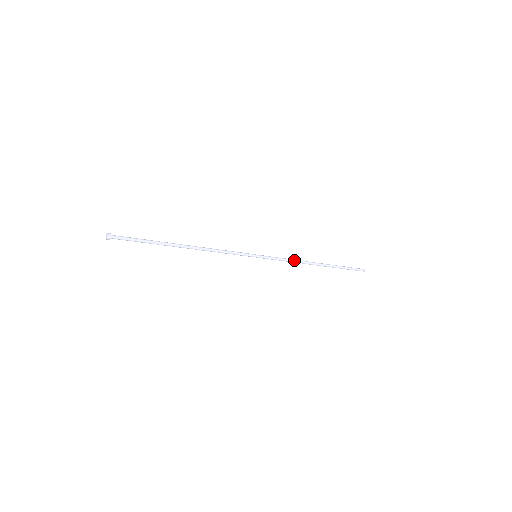
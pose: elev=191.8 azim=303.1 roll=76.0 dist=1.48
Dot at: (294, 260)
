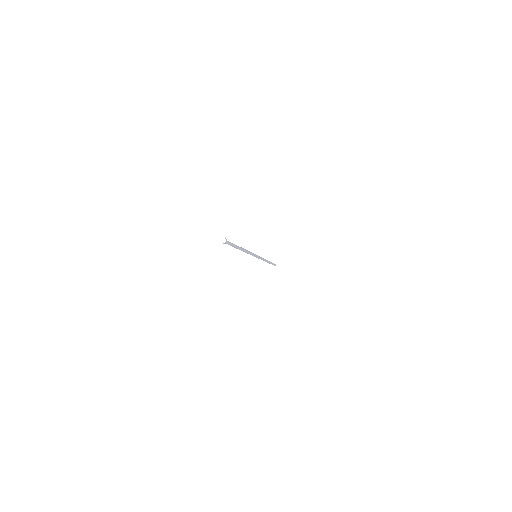
Dot at: (264, 259)
